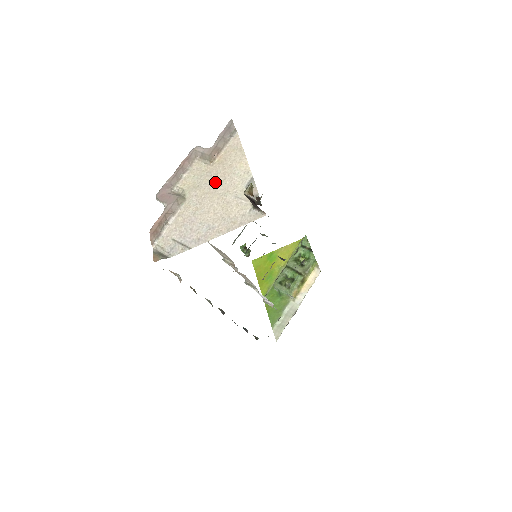
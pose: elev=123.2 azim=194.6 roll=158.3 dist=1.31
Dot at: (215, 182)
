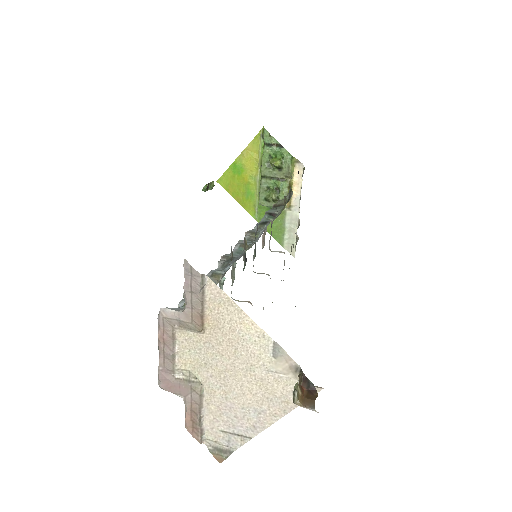
Dot at: (225, 355)
